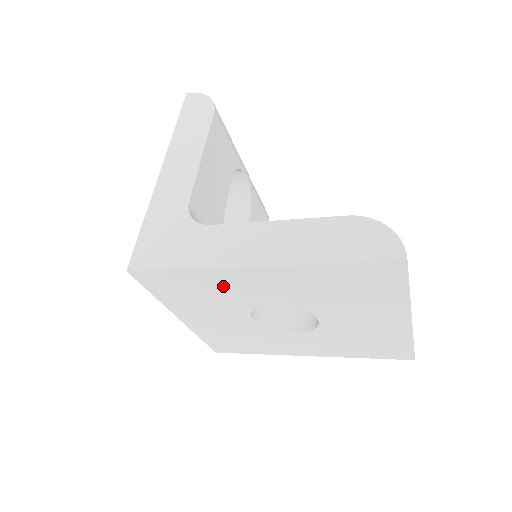
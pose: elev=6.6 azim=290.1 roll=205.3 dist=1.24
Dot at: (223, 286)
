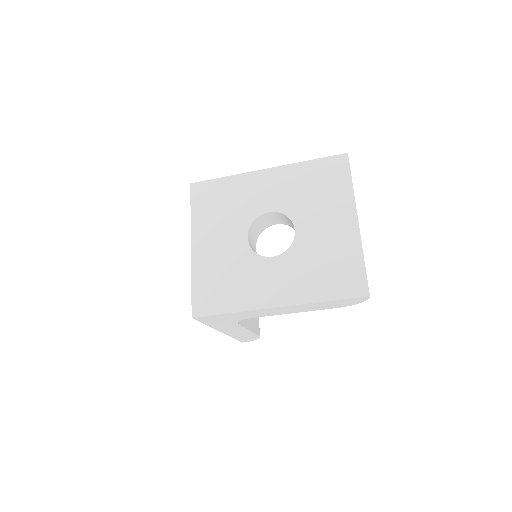
Dot at: (243, 192)
